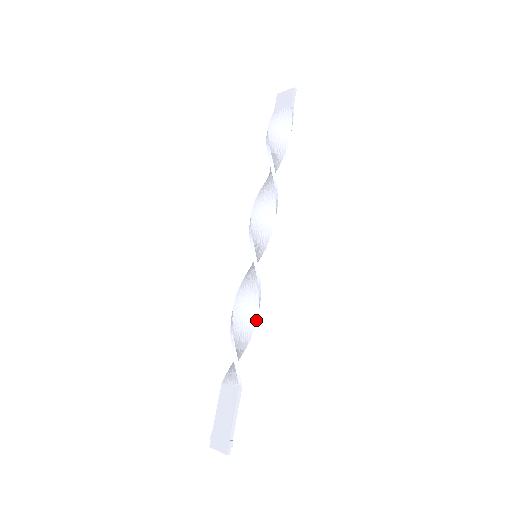
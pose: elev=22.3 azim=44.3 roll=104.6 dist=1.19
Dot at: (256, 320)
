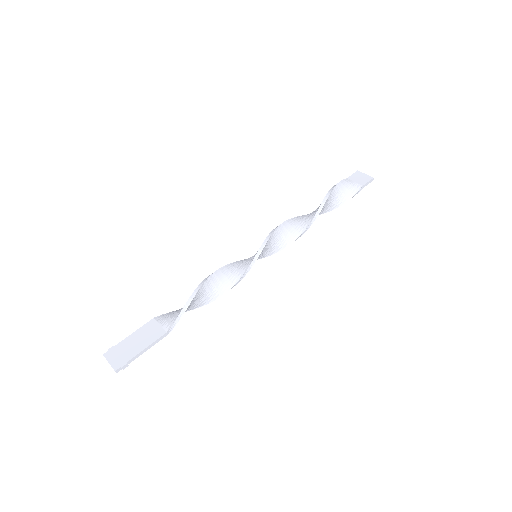
Dot at: occluded
